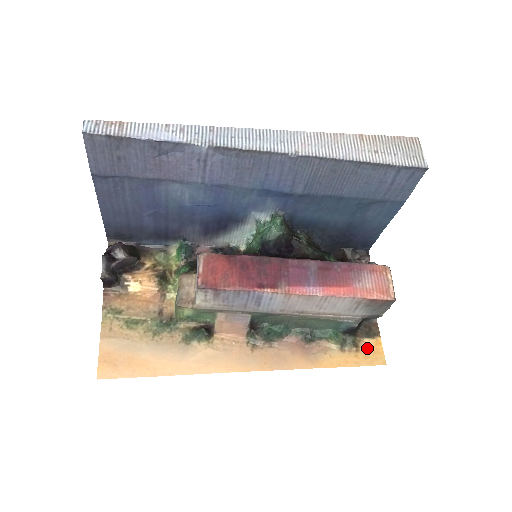
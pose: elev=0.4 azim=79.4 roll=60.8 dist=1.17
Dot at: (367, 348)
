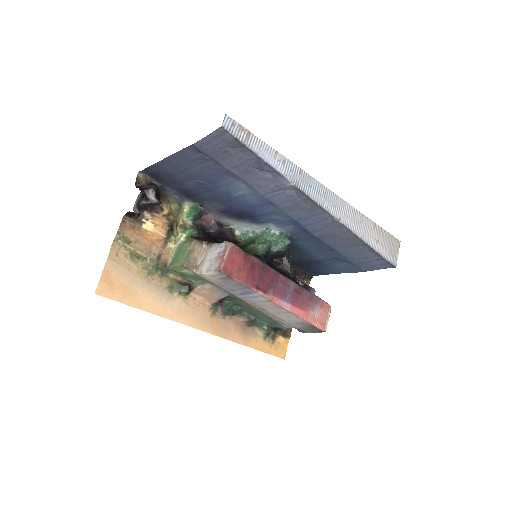
Dot at: (279, 343)
